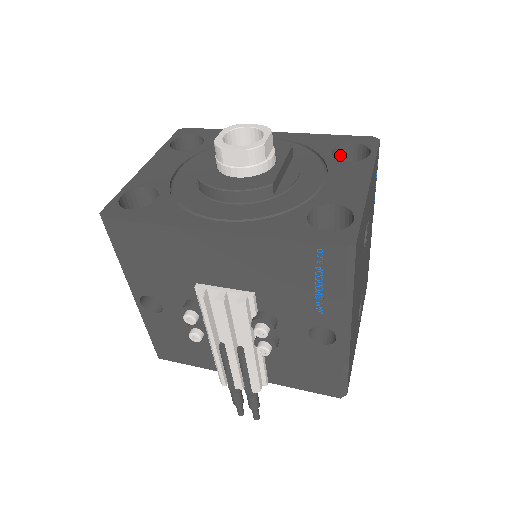
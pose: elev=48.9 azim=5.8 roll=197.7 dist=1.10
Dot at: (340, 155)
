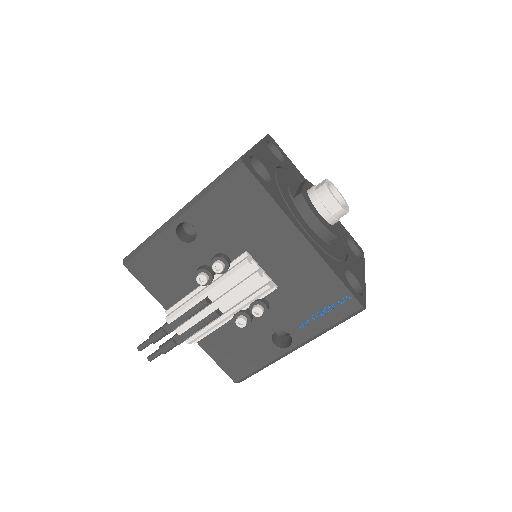
Dot at: occluded
